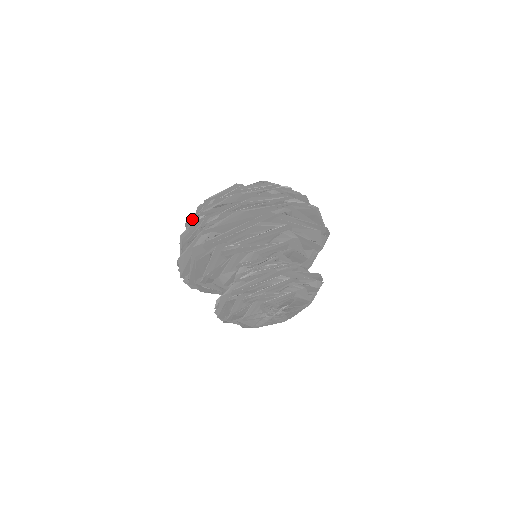
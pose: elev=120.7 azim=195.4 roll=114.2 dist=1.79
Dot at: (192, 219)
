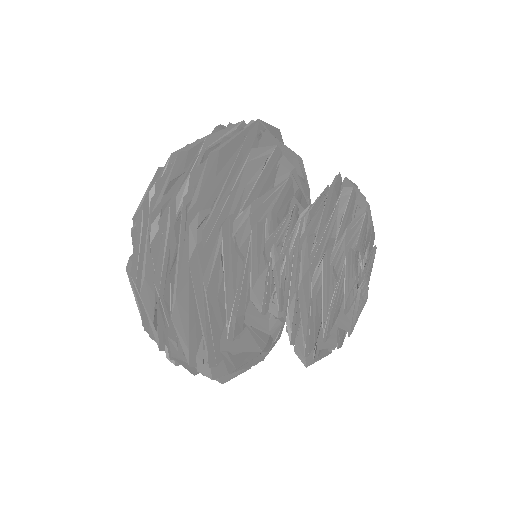
Dot at: (136, 259)
